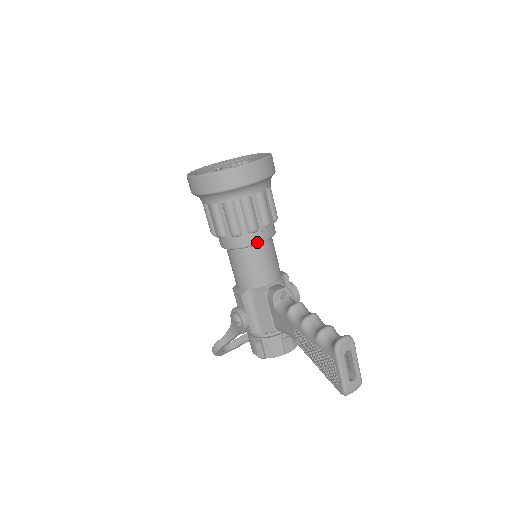
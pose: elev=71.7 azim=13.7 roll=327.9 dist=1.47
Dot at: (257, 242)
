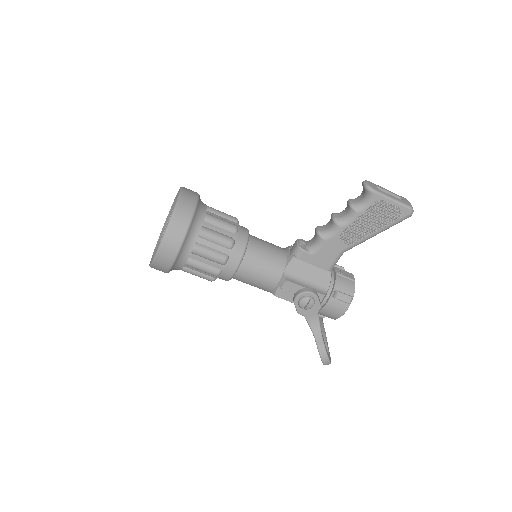
Dot at: (247, 236)
